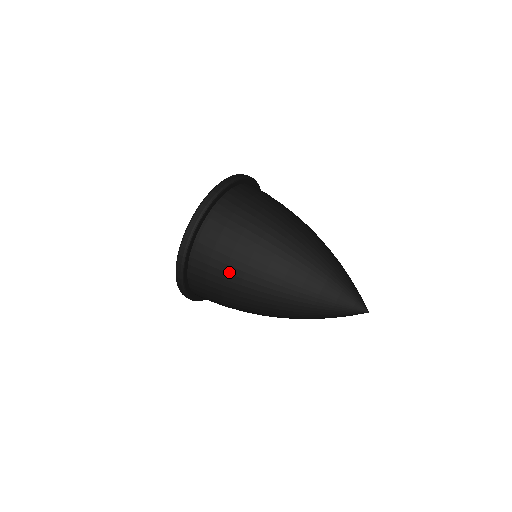
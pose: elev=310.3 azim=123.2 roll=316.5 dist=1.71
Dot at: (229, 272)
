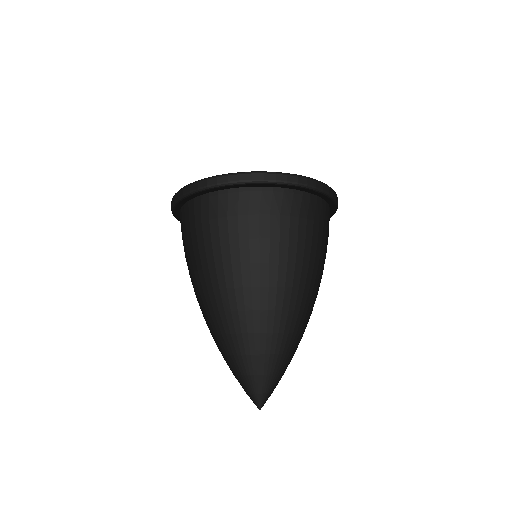
Dot at: occluded
